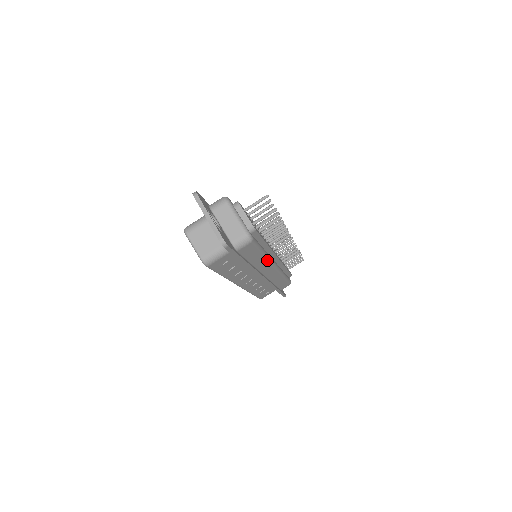
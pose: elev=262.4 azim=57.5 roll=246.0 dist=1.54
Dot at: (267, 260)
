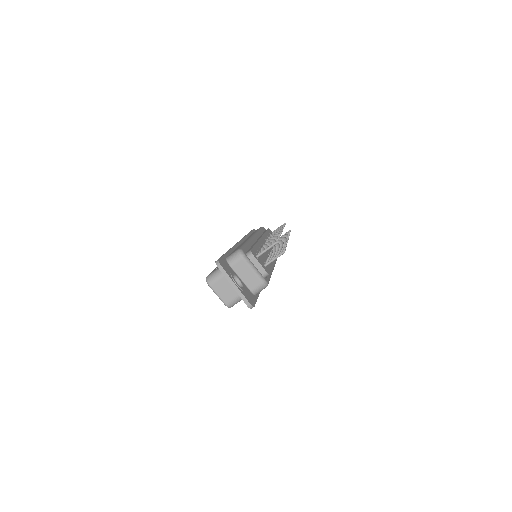
Dot at: occluded
